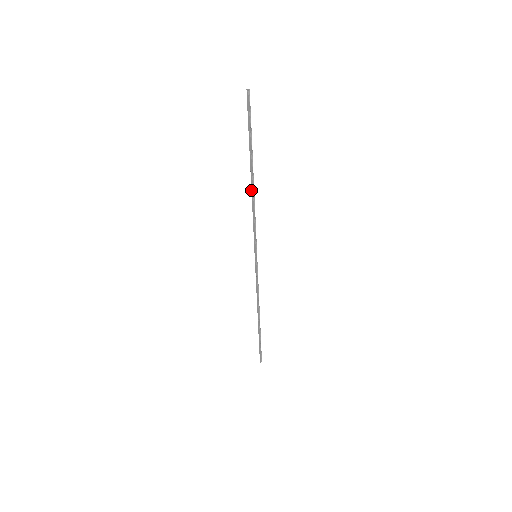
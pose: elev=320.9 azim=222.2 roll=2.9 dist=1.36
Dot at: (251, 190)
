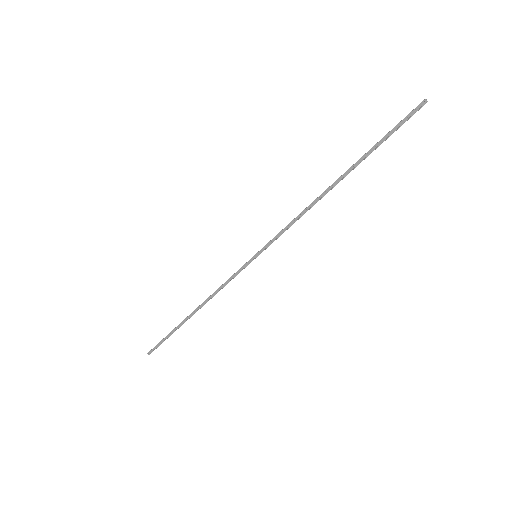
Dot at: (322, 193)
